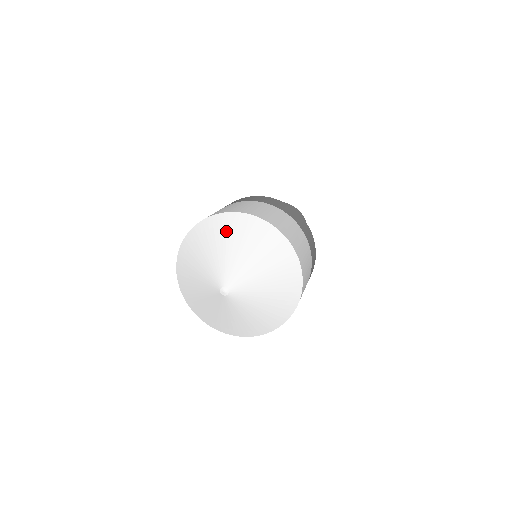
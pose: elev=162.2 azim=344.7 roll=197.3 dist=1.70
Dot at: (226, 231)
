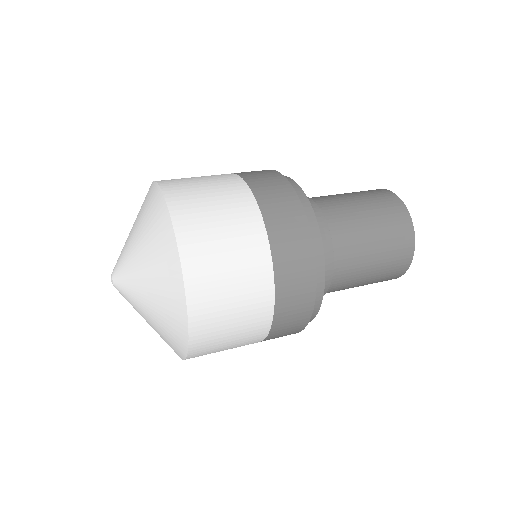
Dot at: (142, 205)
